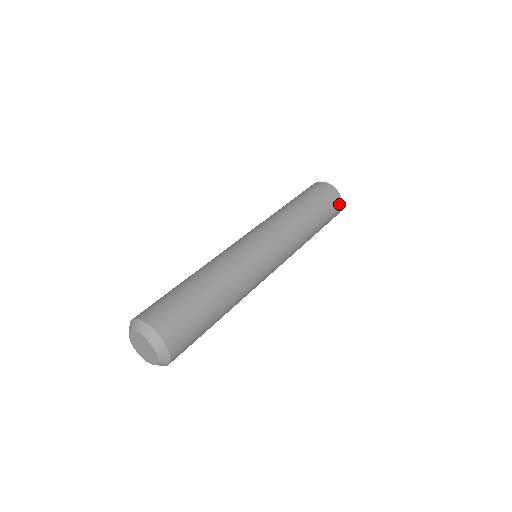
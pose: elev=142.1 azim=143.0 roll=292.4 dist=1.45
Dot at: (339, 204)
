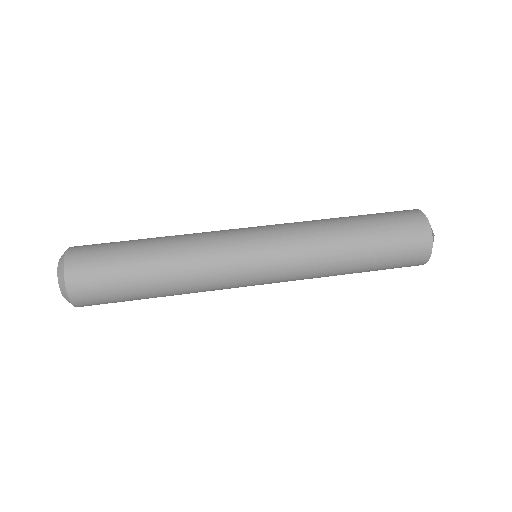
Dot at: (415, 265)
